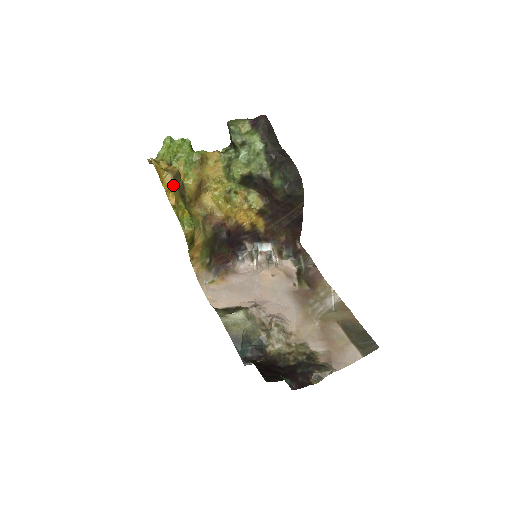
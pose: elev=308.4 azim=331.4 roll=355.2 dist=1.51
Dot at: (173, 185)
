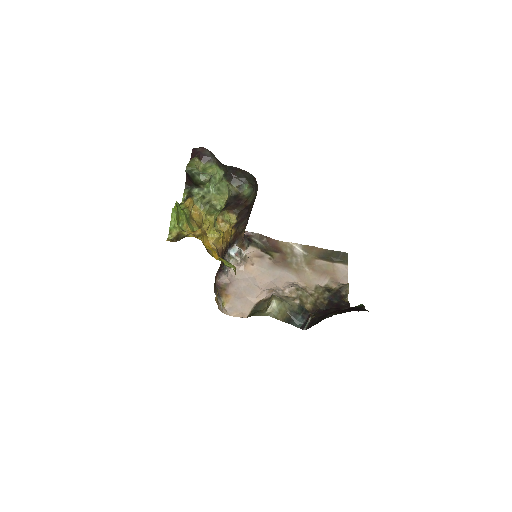
Dot at: (208, 244)
